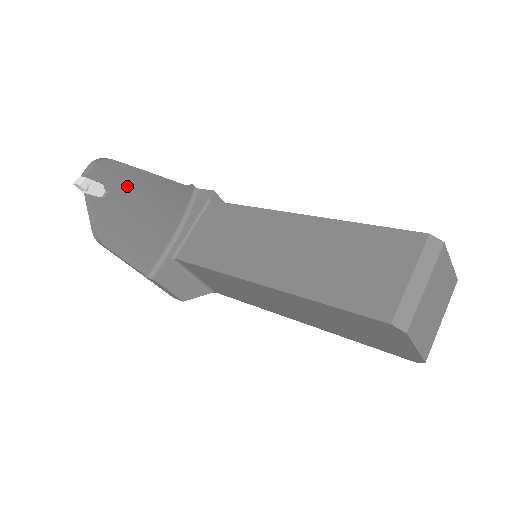
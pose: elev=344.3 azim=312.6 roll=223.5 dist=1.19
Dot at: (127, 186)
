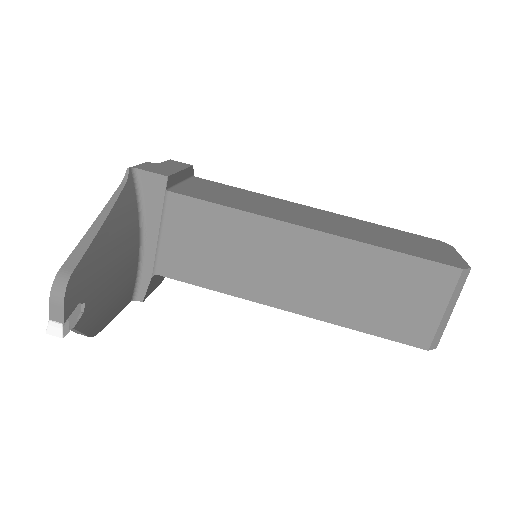
Dot at: (94, 272)
